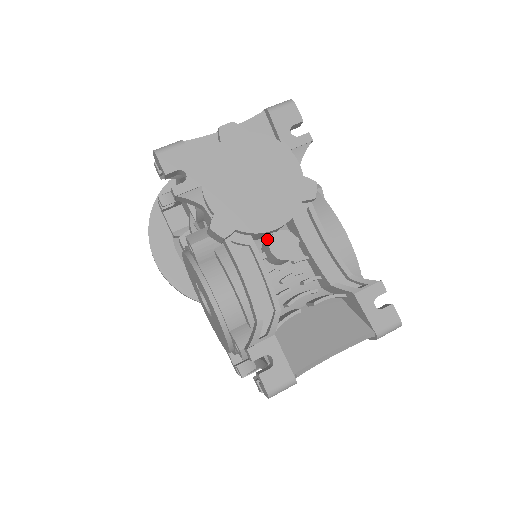
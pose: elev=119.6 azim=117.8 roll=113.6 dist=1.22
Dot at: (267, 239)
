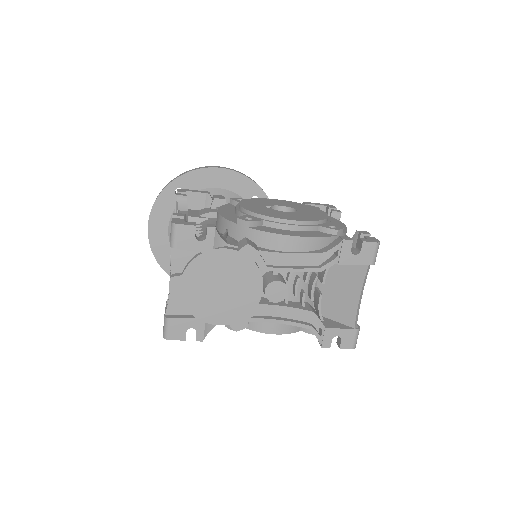
Dot at: occluded
